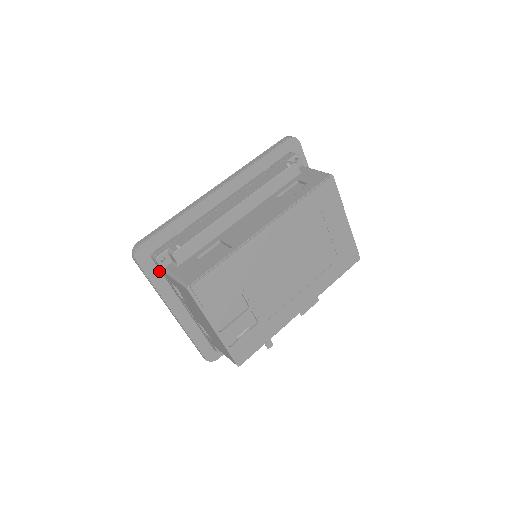
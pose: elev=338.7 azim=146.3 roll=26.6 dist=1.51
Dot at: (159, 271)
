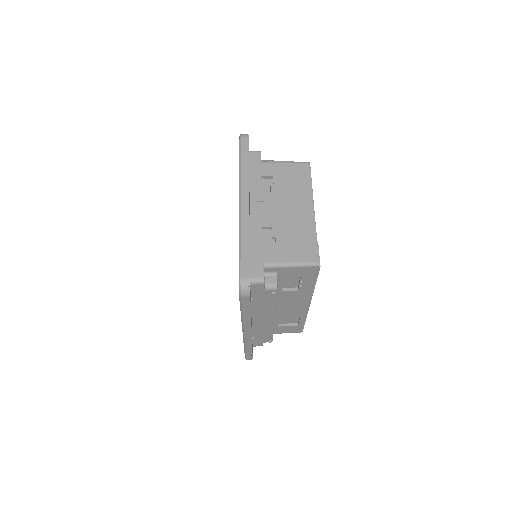
Dot at: occluded
